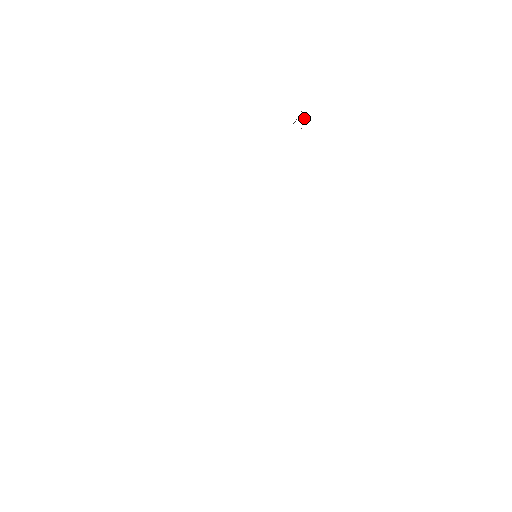
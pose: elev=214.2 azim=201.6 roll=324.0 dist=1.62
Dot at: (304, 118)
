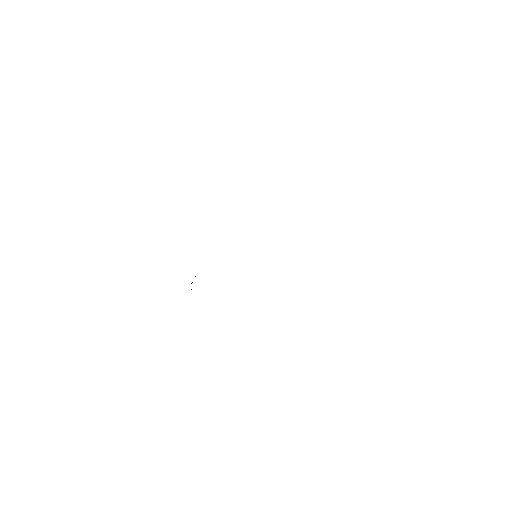
Dot at: occluded
